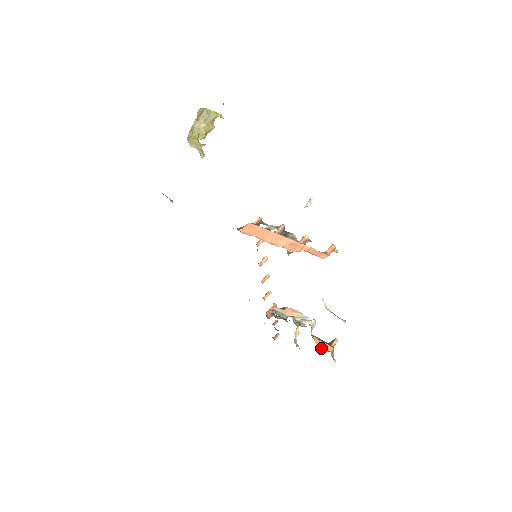
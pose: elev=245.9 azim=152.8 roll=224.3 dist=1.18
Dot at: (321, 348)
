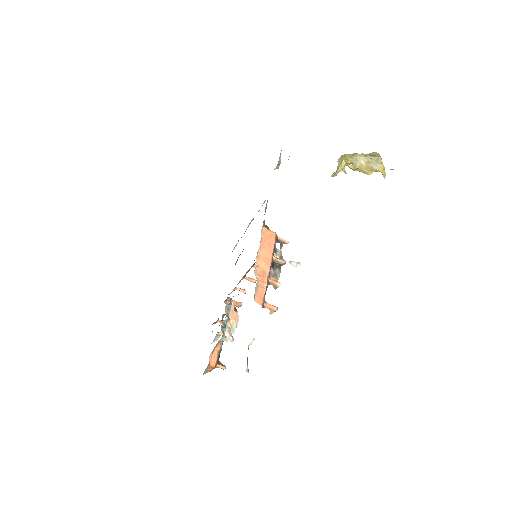
Dot at: (210, 355)
